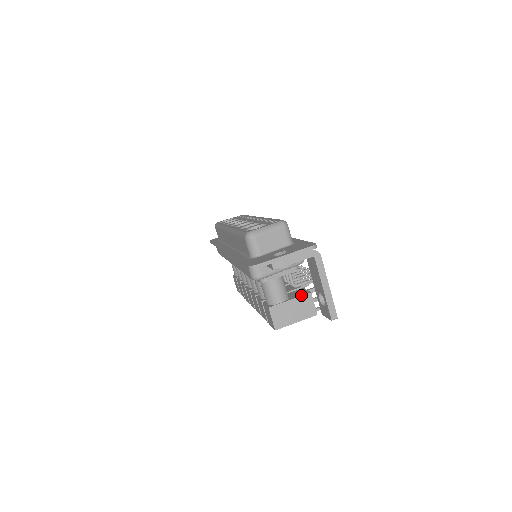
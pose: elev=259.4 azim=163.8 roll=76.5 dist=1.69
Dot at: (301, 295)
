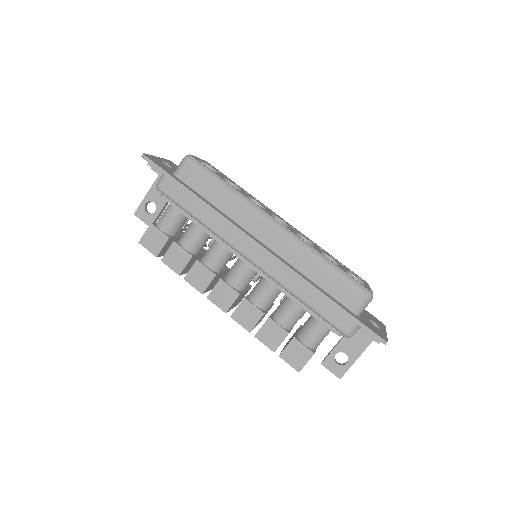
Dot at: occluded
